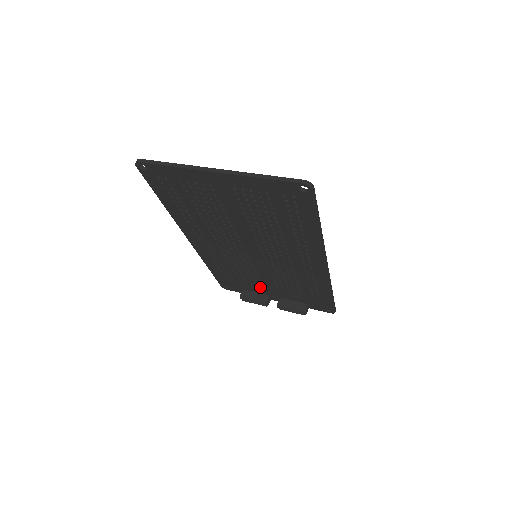
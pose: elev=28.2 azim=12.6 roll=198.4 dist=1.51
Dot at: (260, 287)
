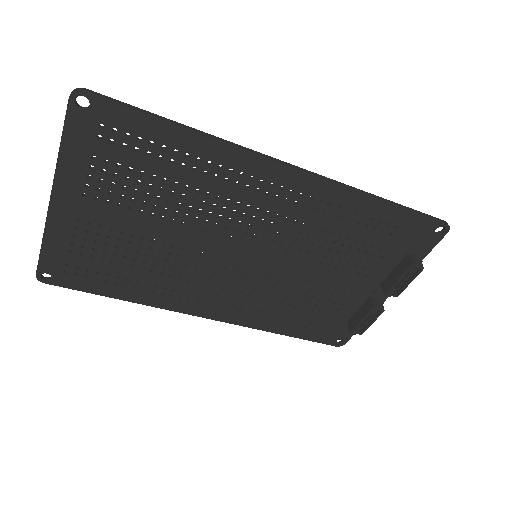
Dot at: (344, 296)
